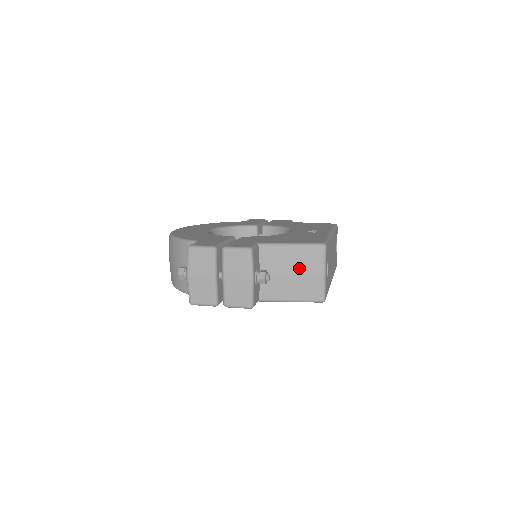
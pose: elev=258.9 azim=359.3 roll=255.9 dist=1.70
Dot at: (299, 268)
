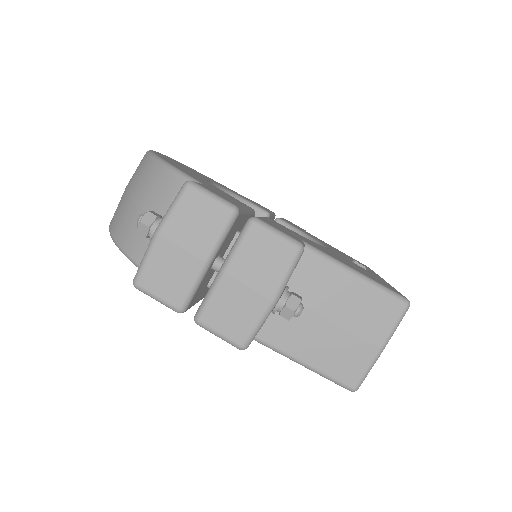
Dot at: (349, 319)
